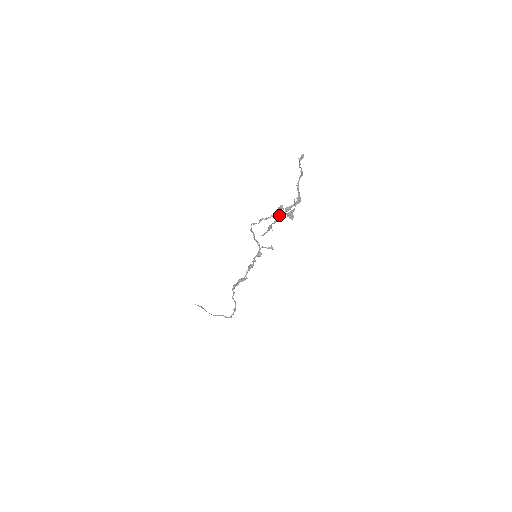
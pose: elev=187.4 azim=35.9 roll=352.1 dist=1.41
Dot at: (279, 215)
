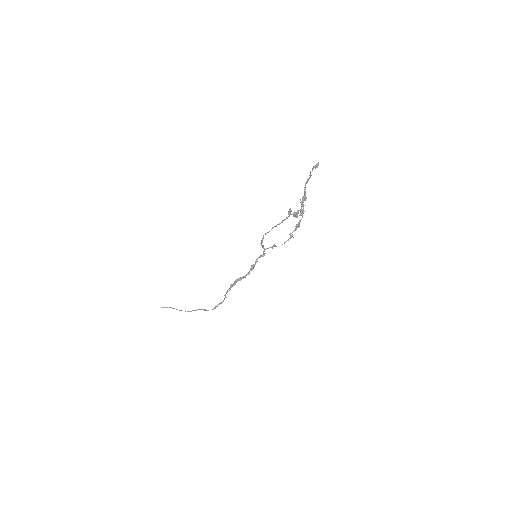
Dot at: (299, 222)
